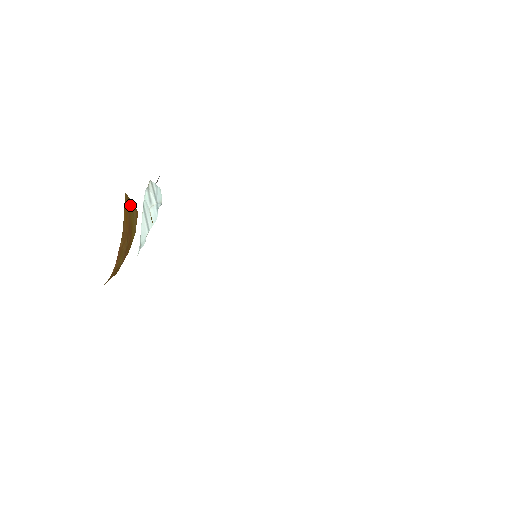
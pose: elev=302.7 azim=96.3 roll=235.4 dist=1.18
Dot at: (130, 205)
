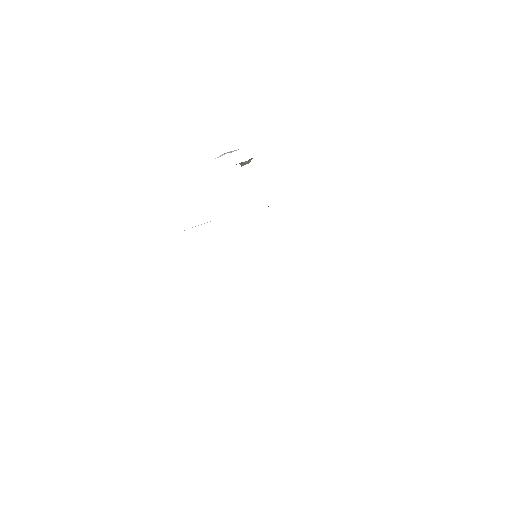
Dot at: occluded
